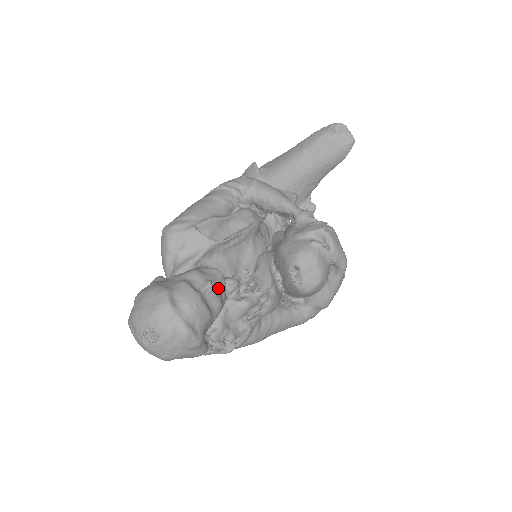
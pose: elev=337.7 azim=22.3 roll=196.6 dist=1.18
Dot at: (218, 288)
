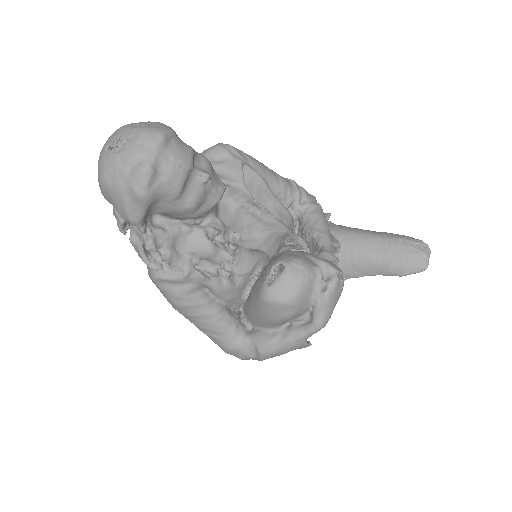
Dot at: (208, 194)
